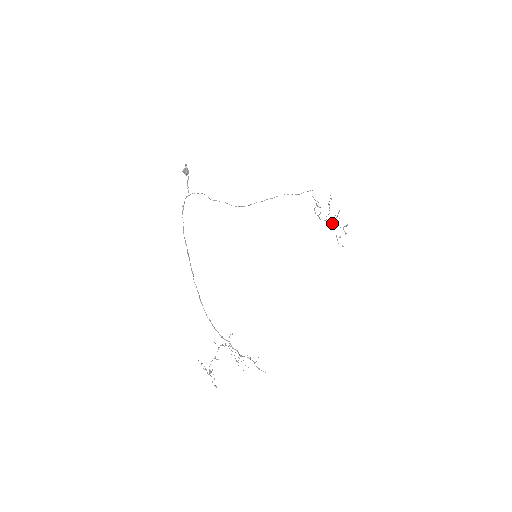
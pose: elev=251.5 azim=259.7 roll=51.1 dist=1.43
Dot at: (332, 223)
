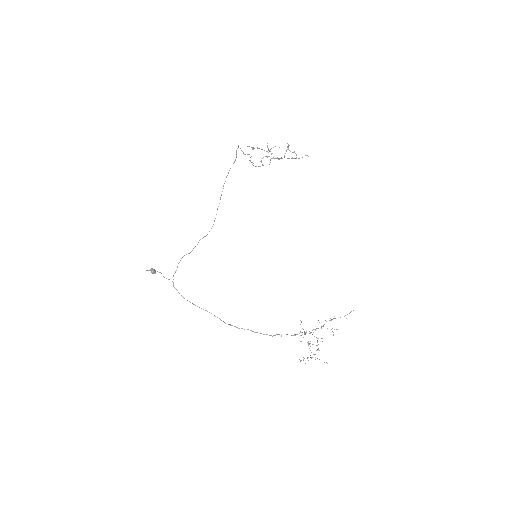
Dot at: occluded
